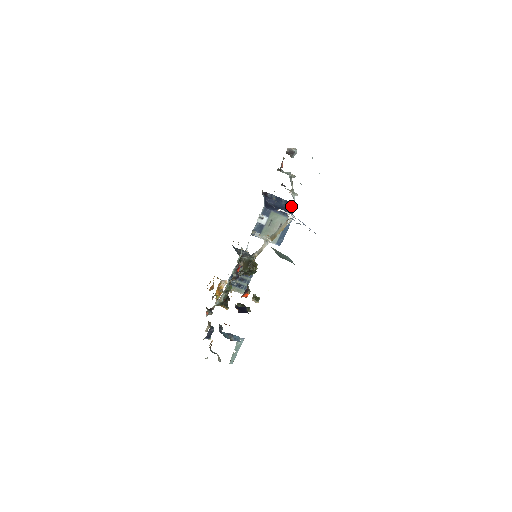
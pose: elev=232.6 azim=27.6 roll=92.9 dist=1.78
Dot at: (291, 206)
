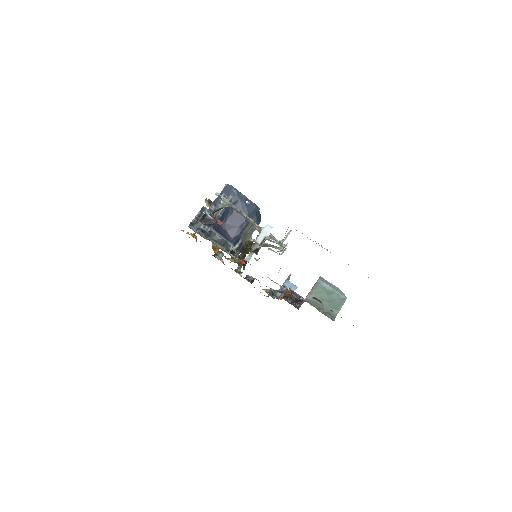
Dot at: (236, 191)
